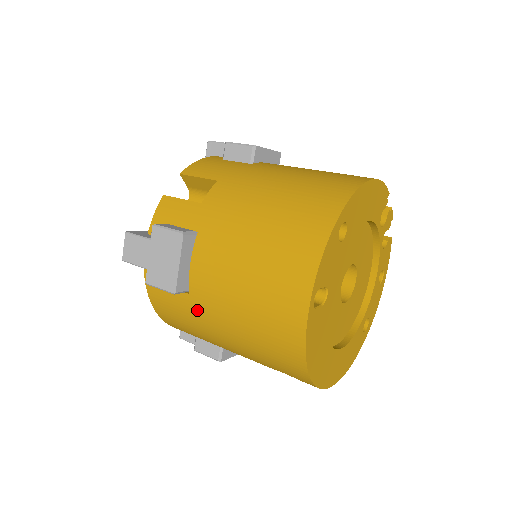
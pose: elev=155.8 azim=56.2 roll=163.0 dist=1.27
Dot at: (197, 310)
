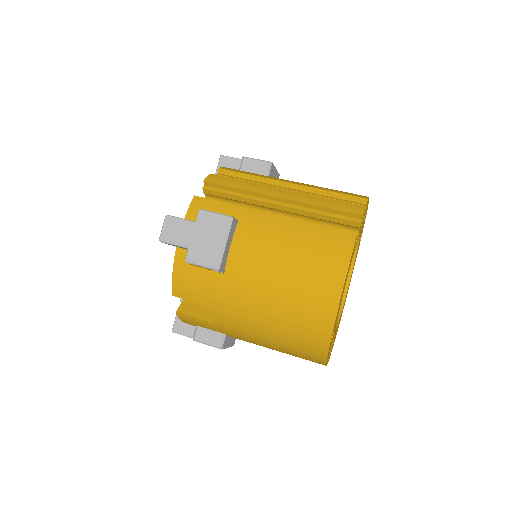
Dot at: occluded
